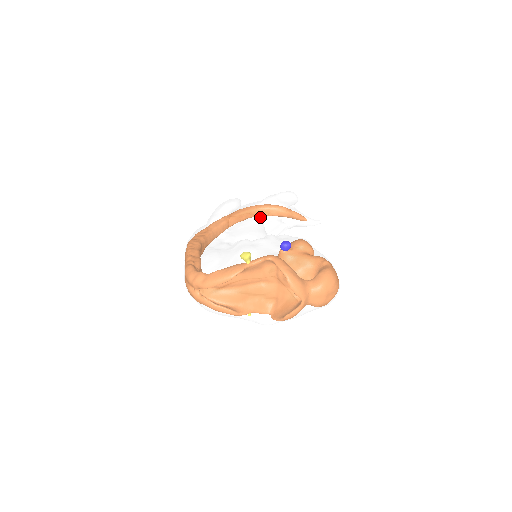
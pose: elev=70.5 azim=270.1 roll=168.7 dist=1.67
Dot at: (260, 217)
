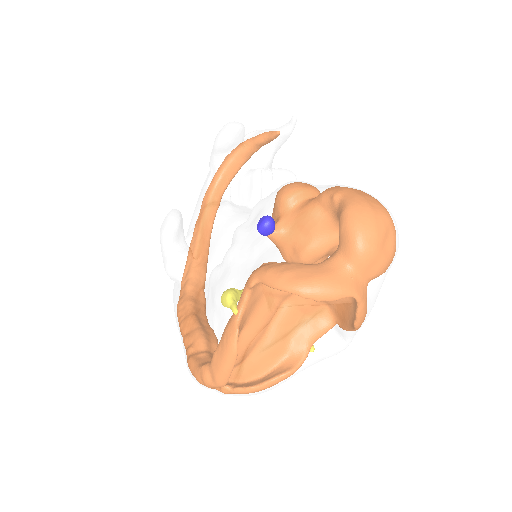
Dot at: (222, 195)
